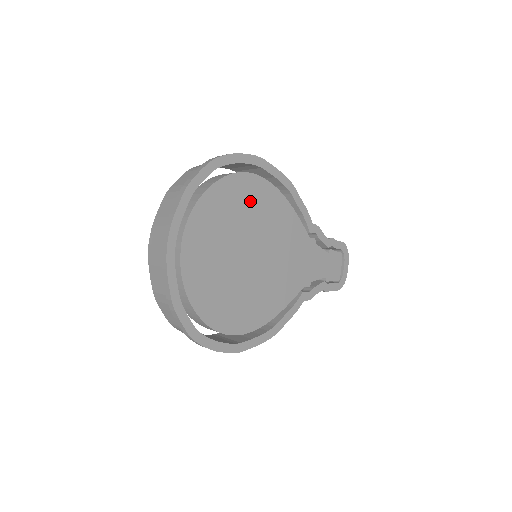
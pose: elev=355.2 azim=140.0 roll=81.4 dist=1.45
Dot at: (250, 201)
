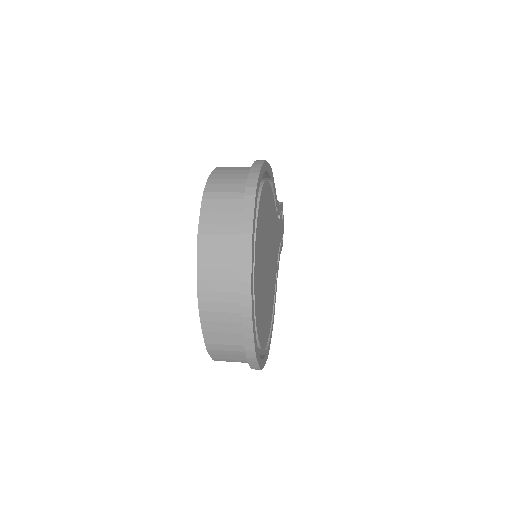
Dot at: (265, 212)
